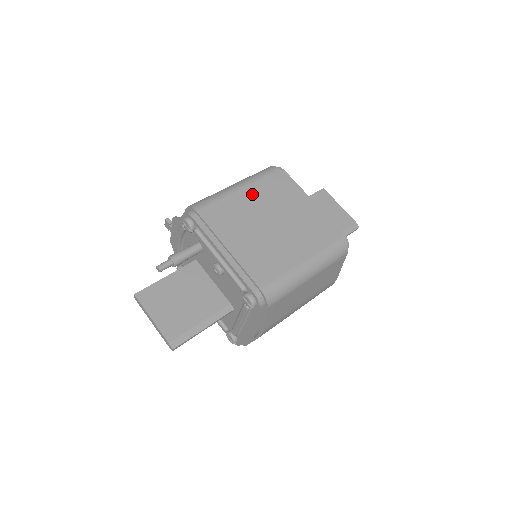
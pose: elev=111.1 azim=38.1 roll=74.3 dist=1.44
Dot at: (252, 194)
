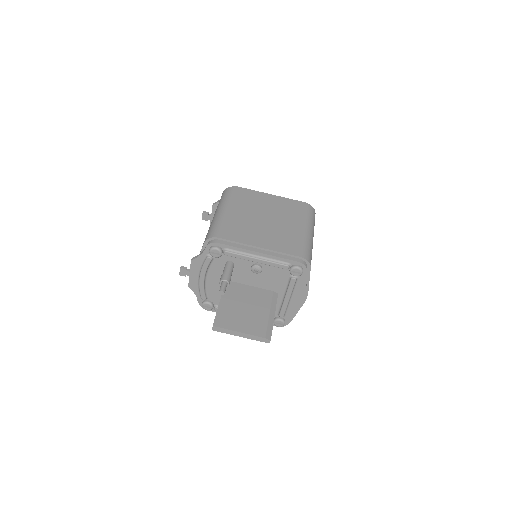
Dot at: (237, 209)
